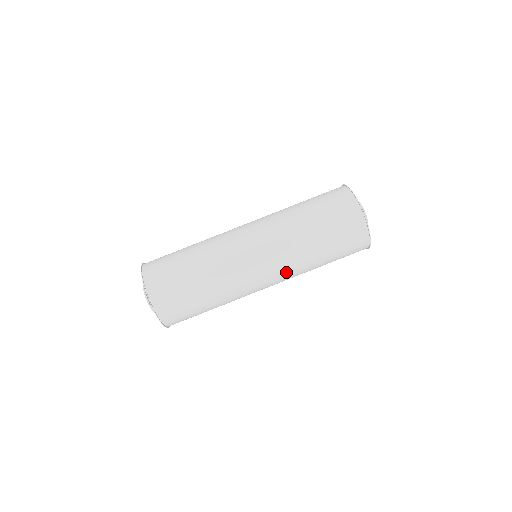
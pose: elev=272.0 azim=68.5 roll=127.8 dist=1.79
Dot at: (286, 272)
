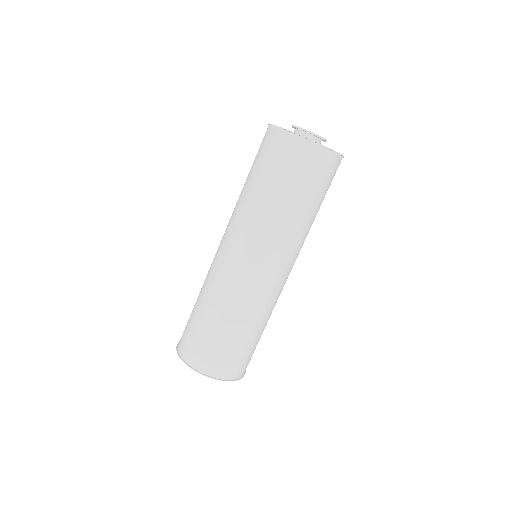
Dot at: (290, 251)
